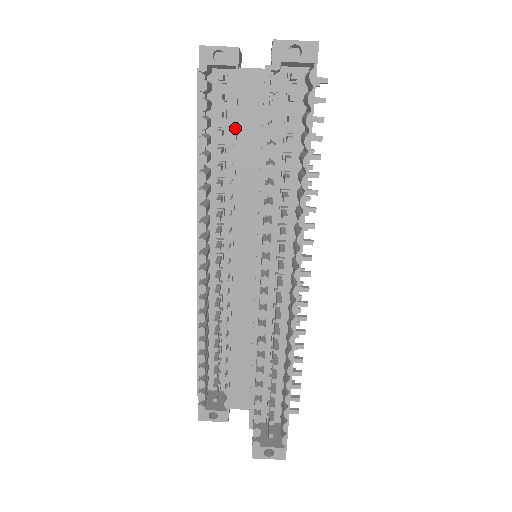
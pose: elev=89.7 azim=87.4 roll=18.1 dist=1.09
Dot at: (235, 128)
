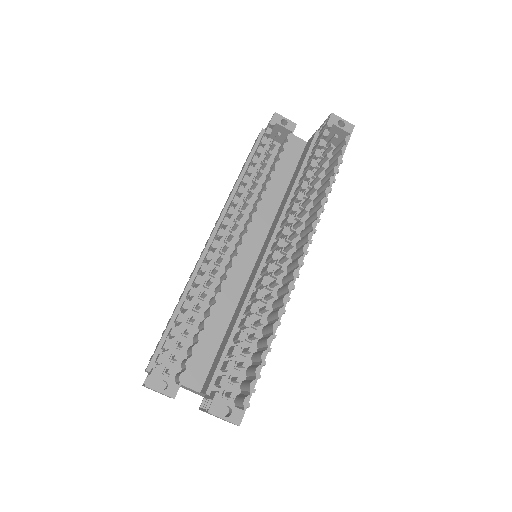
Dot at: (279, 162)
